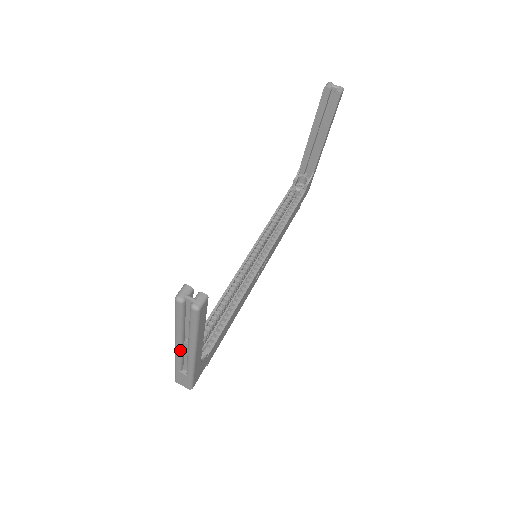
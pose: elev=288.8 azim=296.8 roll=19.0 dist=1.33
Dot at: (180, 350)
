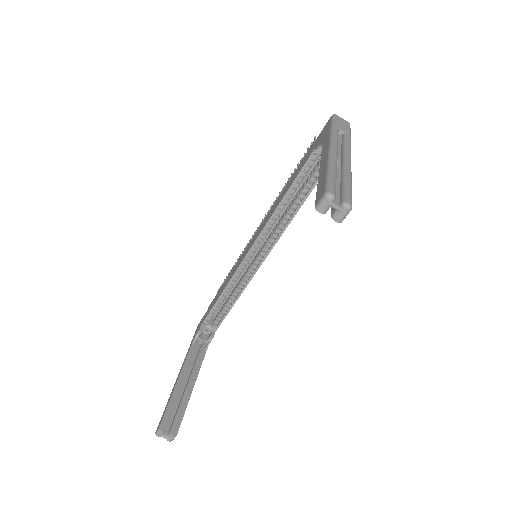
Dot at: occluded
